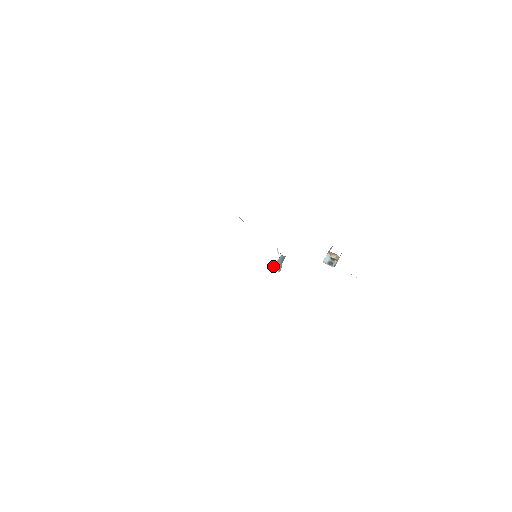
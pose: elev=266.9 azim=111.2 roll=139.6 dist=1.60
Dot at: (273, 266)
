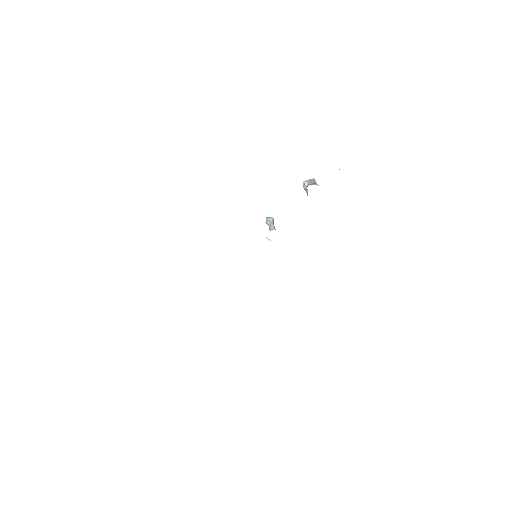
Dot at: occluded
